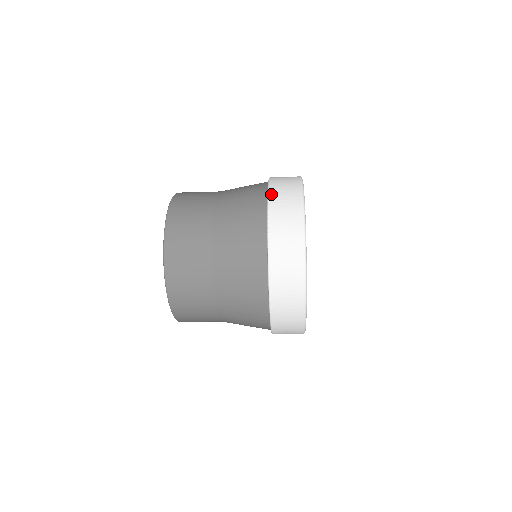
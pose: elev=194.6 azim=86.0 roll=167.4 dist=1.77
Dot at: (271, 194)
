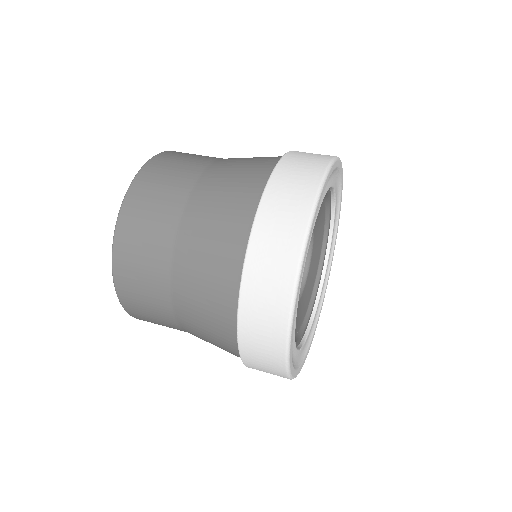
Dot at: (245, 363)
